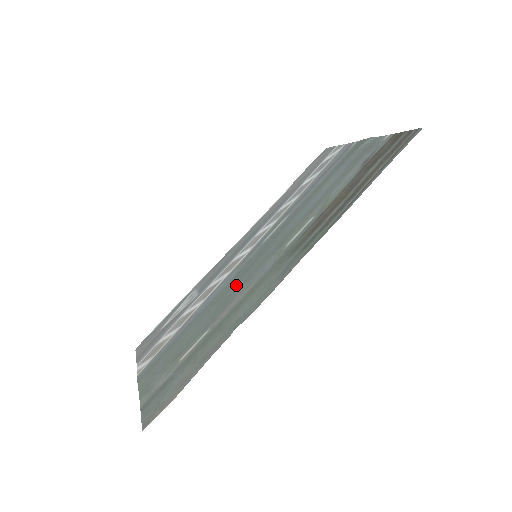
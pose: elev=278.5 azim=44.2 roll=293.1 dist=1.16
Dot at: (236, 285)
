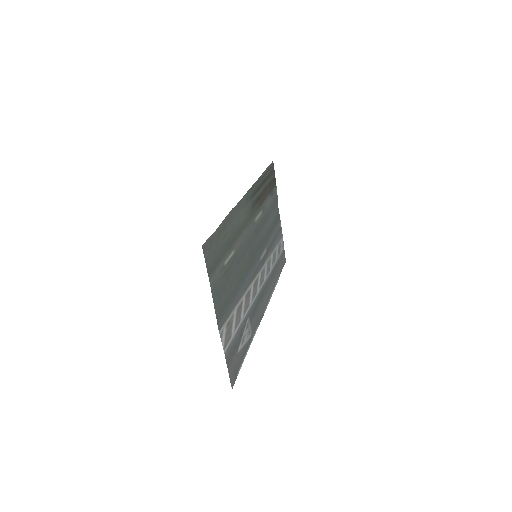
Dot at: (247, 256)
